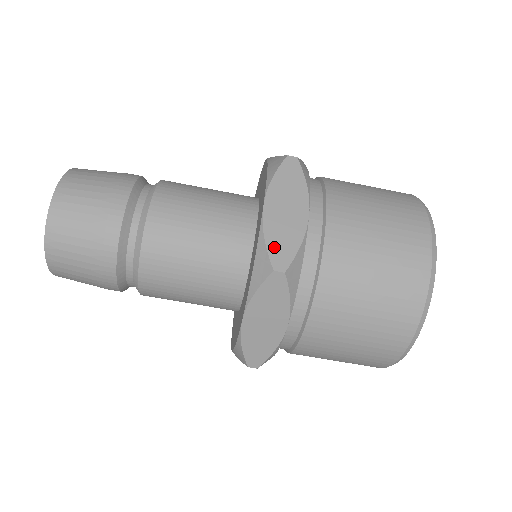
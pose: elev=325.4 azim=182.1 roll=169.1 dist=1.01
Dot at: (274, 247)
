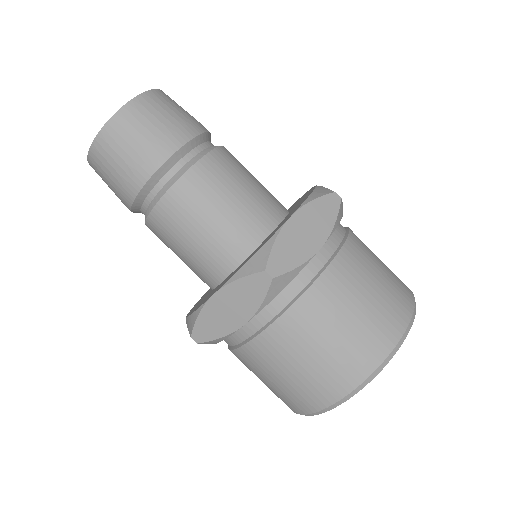
Dot at: (278, 253)
